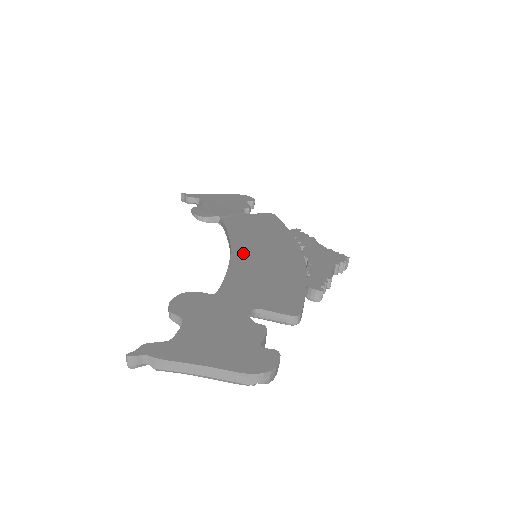
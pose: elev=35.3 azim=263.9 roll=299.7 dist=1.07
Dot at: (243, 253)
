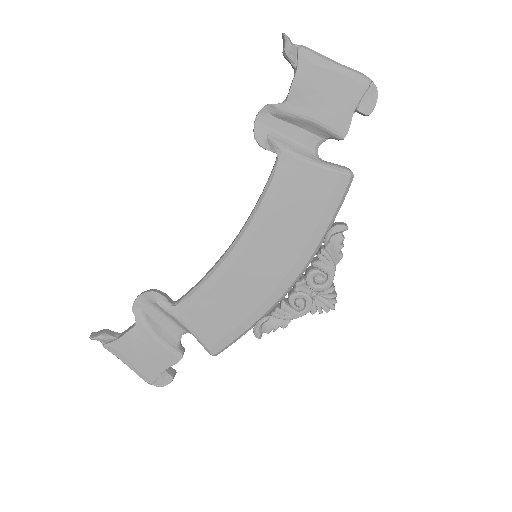
Dot at: occluded
